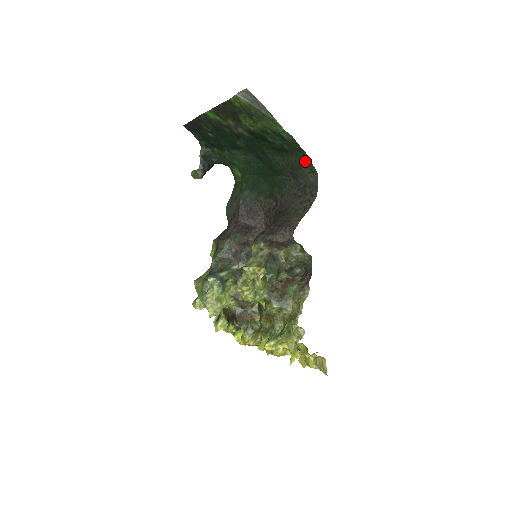
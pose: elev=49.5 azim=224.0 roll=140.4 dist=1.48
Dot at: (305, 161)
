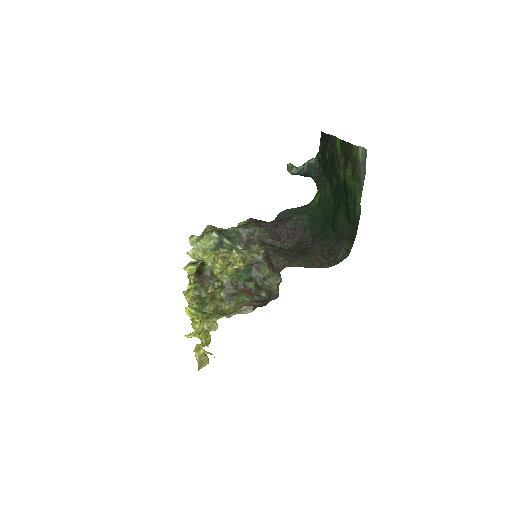
Dot at: (351, 239)
